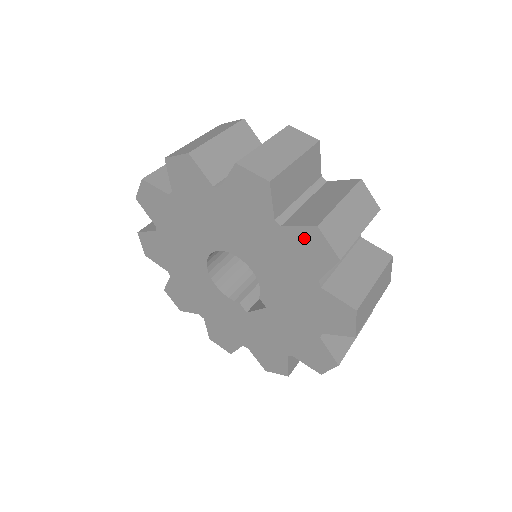
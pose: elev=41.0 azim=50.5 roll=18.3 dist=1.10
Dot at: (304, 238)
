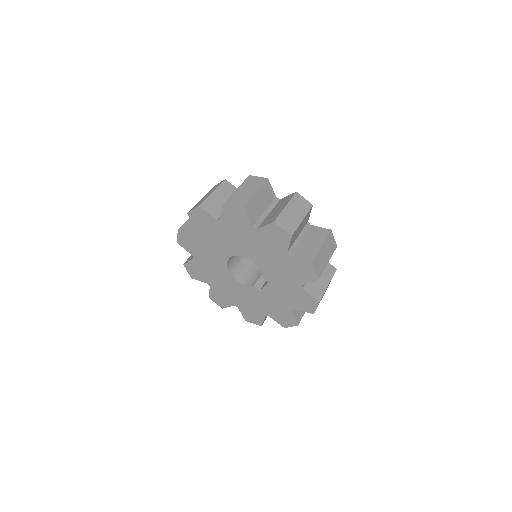
Dot at: (271, 231)
